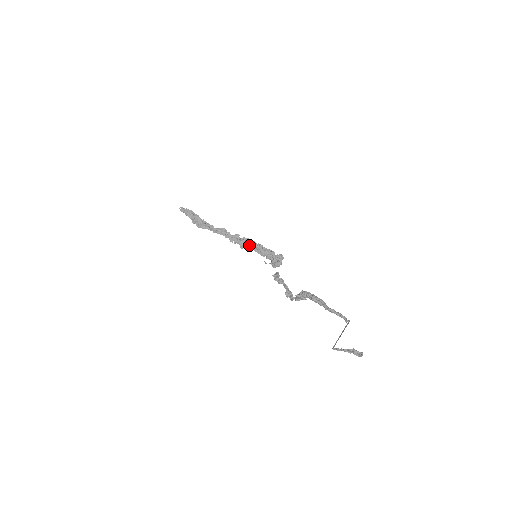
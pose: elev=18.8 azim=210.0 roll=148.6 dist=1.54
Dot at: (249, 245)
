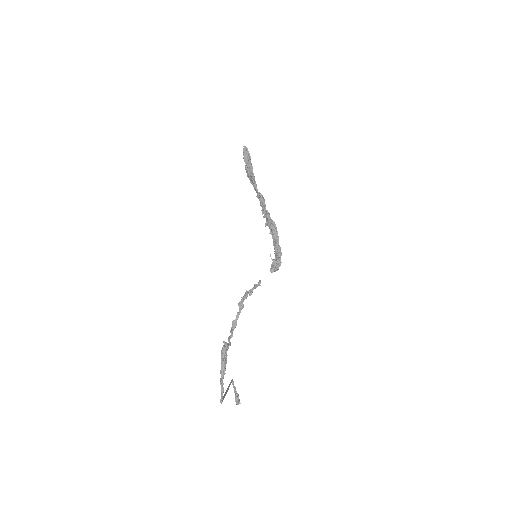
Dot at: (271, 229)
